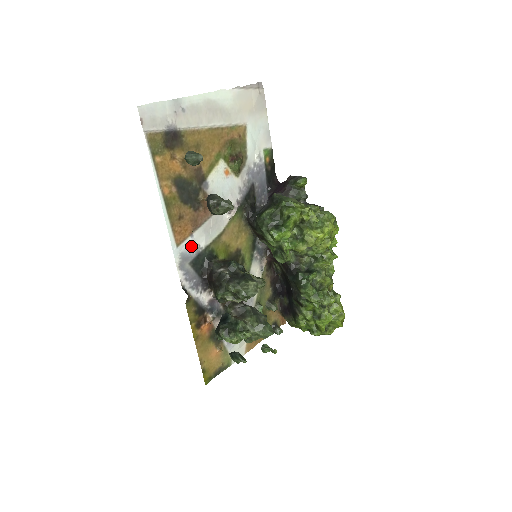
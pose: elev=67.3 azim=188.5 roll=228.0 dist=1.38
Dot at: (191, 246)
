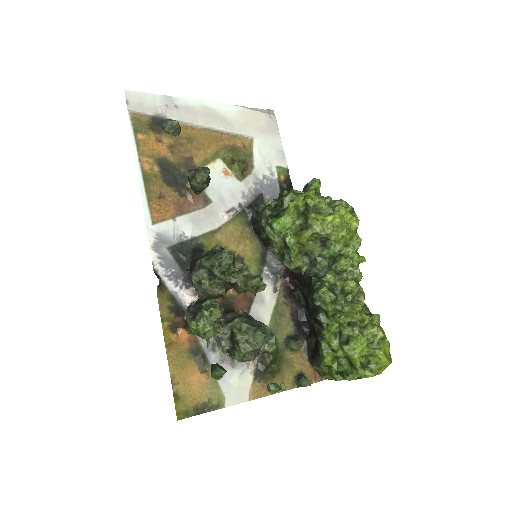
Dot at: (172, 230)
